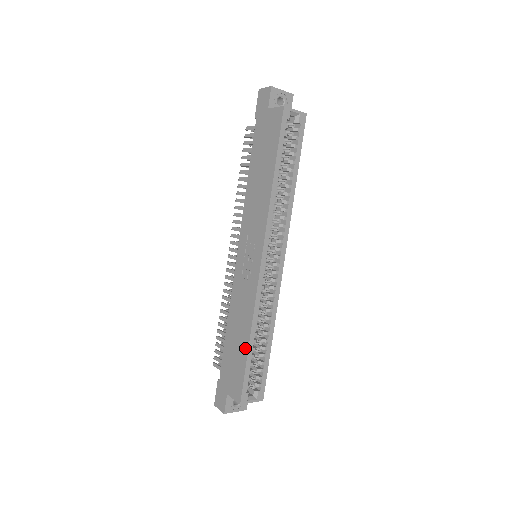
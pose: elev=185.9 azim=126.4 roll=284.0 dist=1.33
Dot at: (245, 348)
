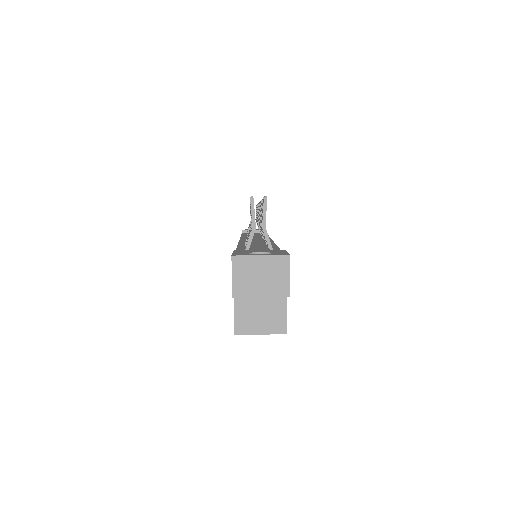
Dot at: occluded
